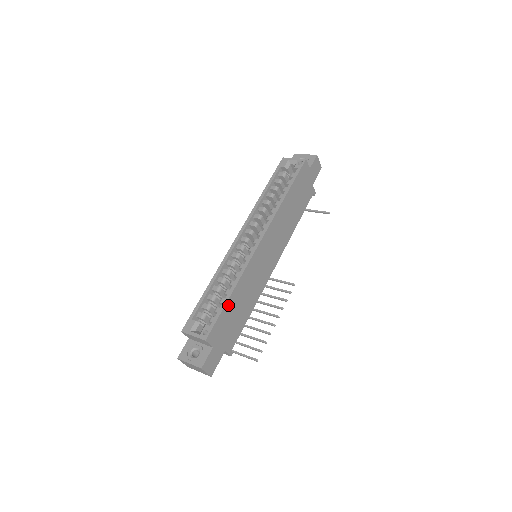
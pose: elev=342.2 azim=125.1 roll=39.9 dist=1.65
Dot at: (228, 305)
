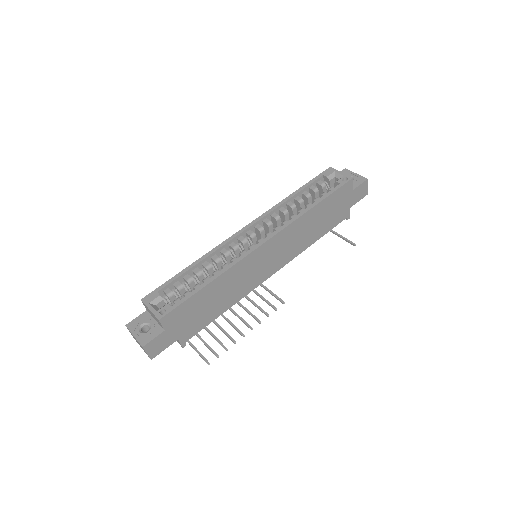
Dot at: (200, 294)
